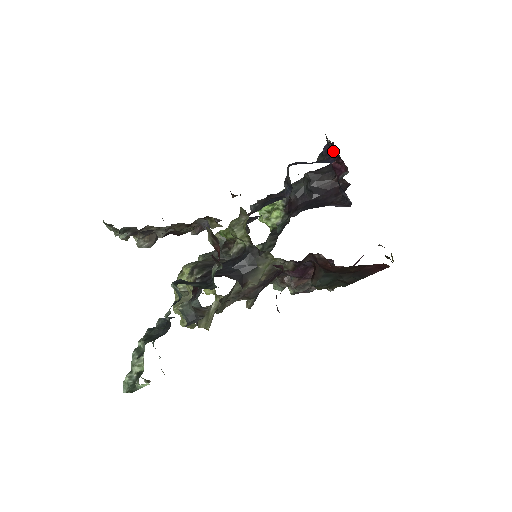
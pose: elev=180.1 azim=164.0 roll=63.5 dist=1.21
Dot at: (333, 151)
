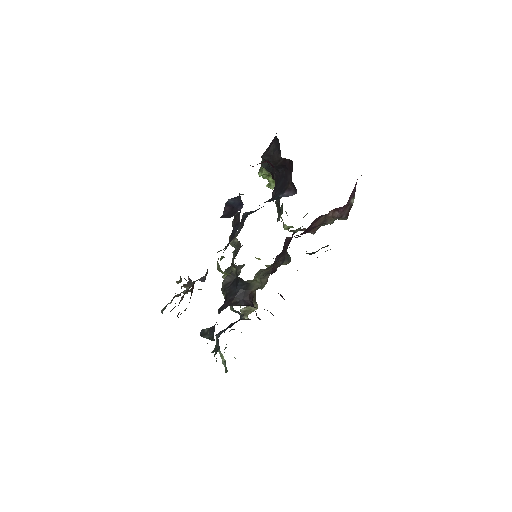
Dot at: occluded
